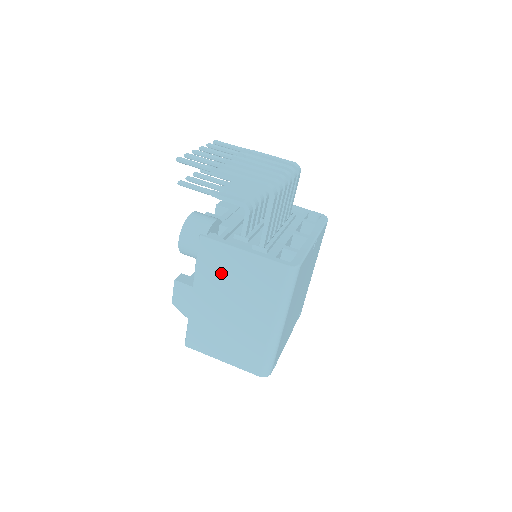
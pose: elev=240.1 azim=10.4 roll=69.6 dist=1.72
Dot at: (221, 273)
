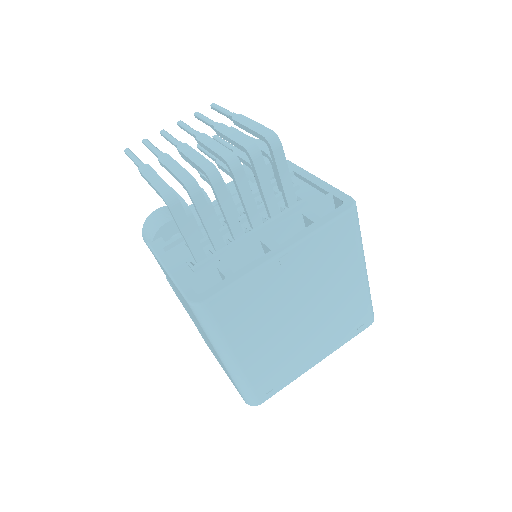
Dot at: occluded
